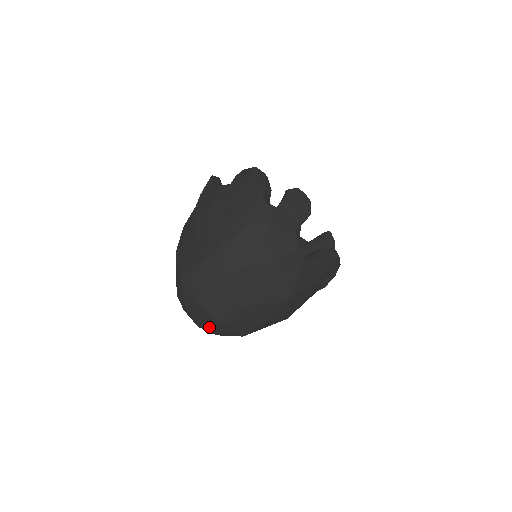
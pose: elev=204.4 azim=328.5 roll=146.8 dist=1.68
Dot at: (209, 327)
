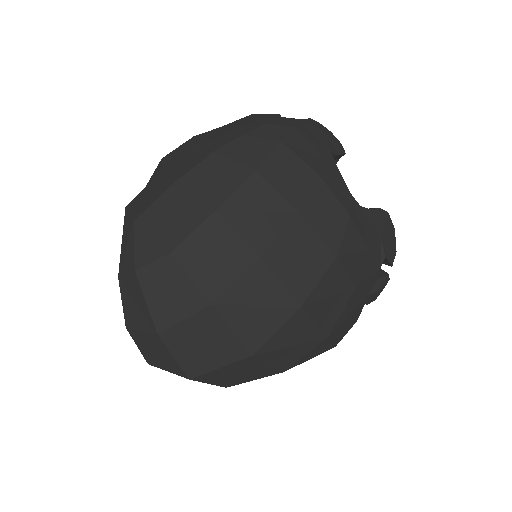
Dot at: (182, 327)
